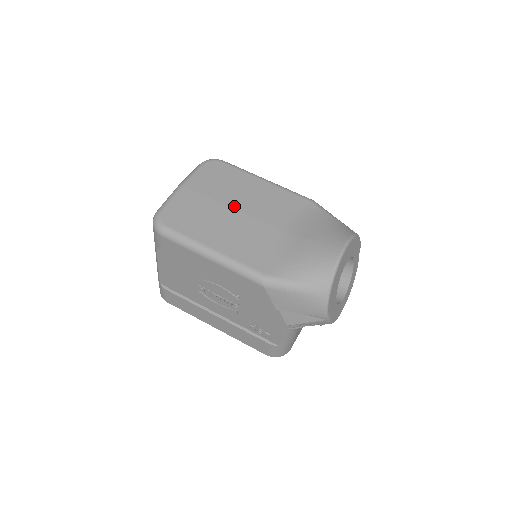
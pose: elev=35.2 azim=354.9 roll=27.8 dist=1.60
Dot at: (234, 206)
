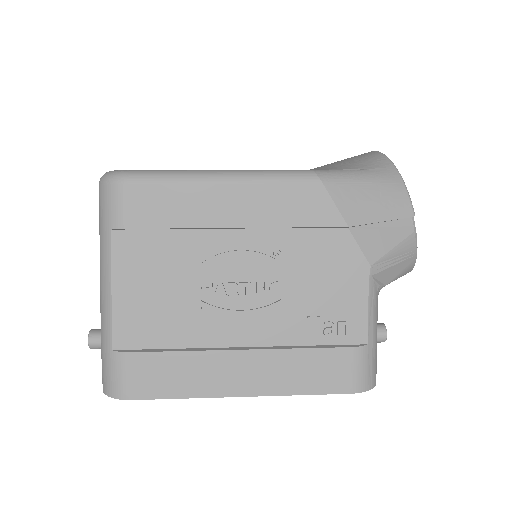
Dot at: occluded
